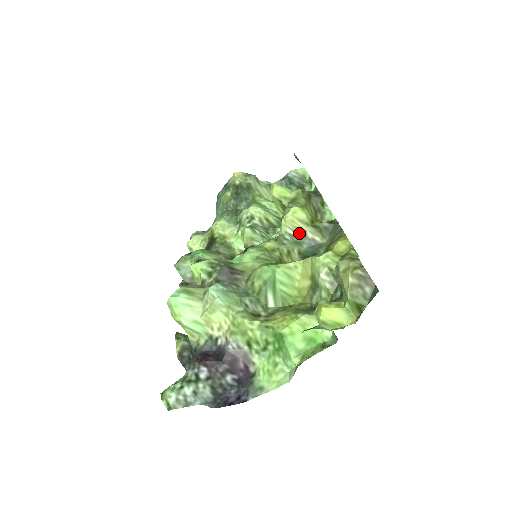
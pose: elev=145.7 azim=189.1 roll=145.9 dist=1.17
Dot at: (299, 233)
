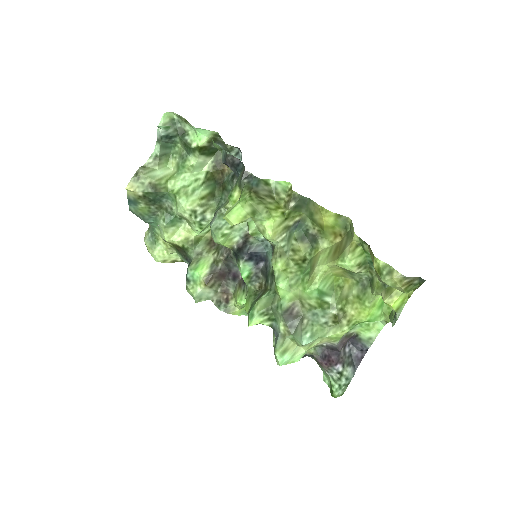
Dot at: (284, 231)
